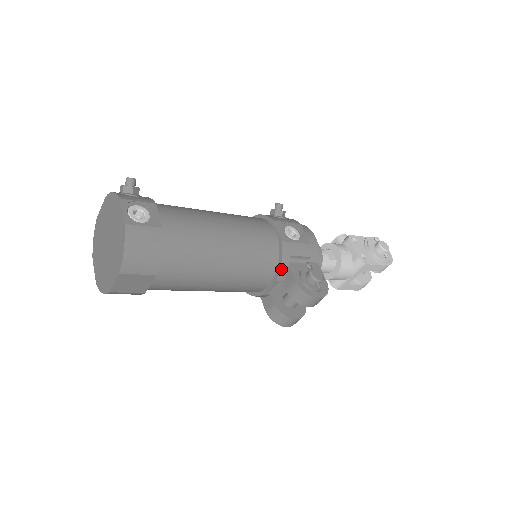
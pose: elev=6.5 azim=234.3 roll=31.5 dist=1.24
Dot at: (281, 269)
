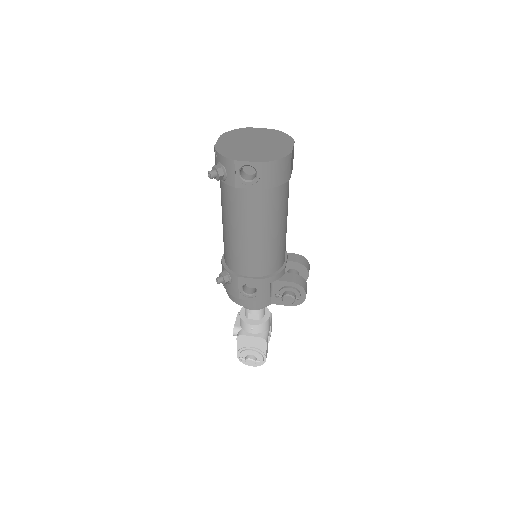
Dot at: occluded
